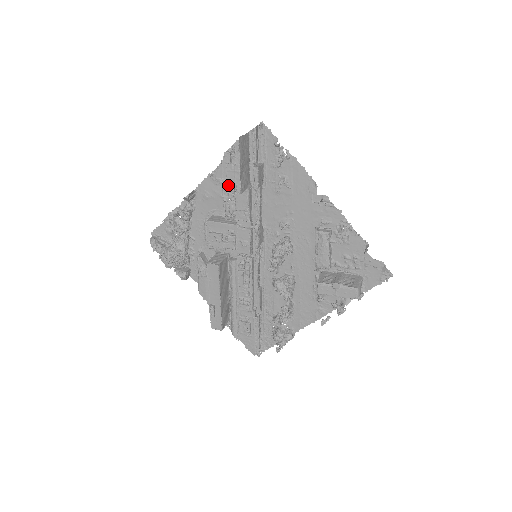
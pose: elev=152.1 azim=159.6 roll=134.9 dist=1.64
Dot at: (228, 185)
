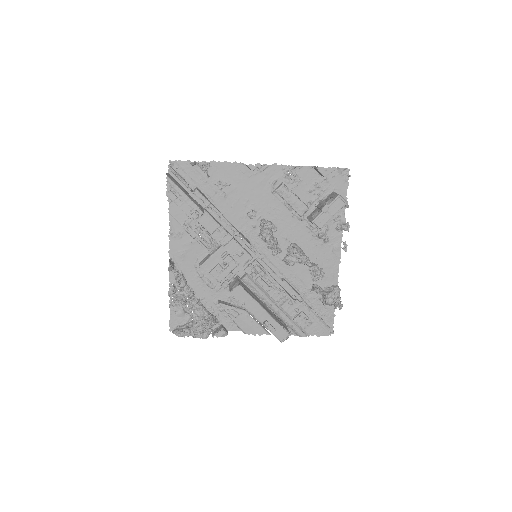
Dot at: (190, 216)
